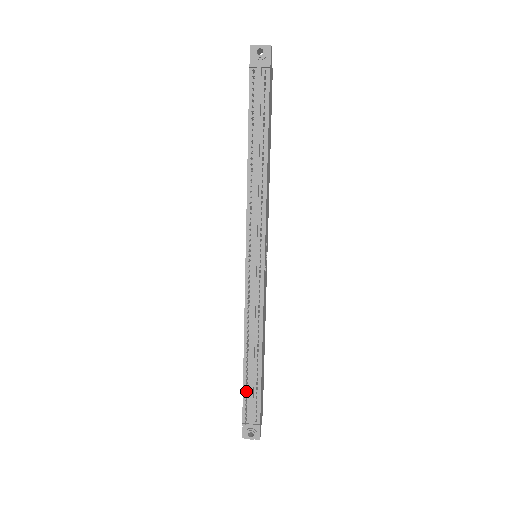
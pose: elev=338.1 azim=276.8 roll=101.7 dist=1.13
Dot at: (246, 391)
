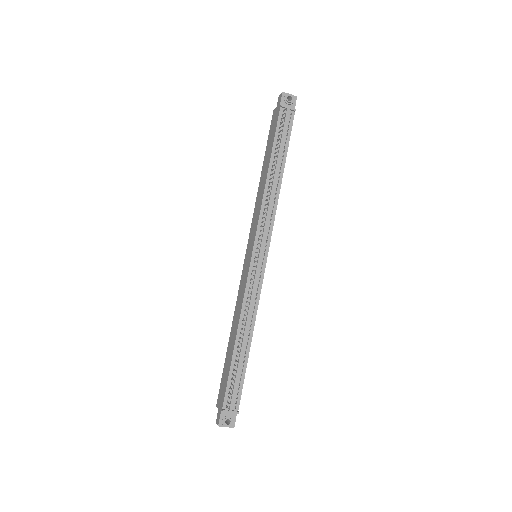
Dot at: (234, 375)
